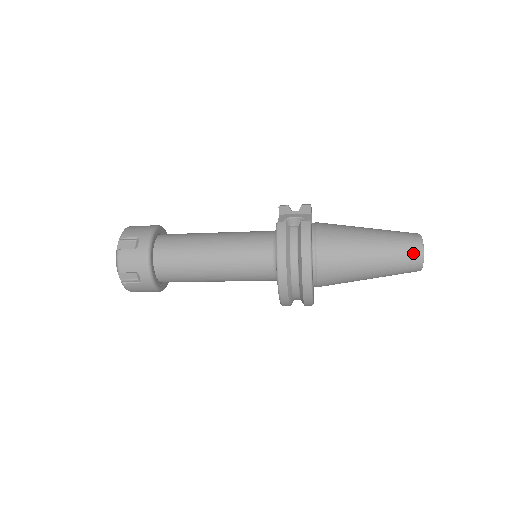
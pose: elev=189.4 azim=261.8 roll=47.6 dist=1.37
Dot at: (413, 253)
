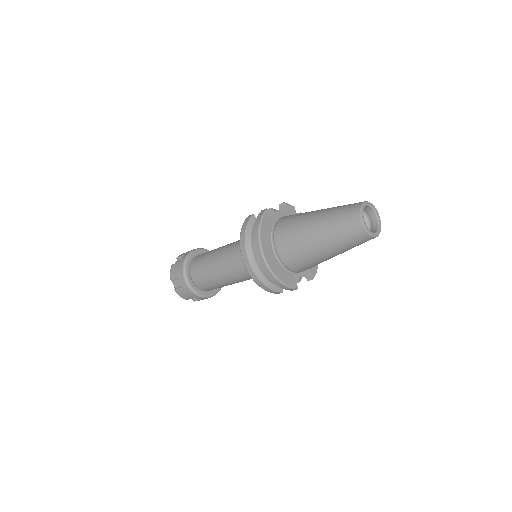
Dot at: (351, 216)
